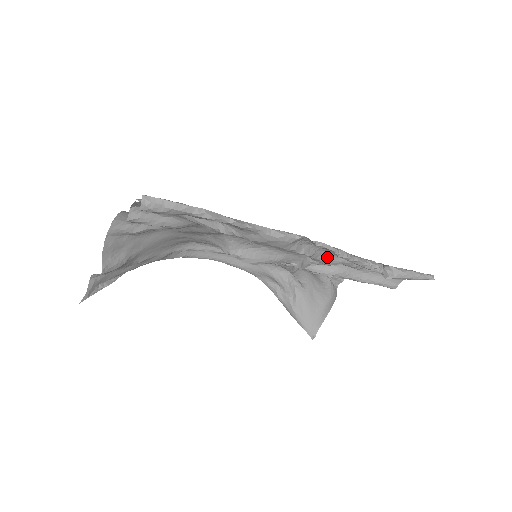
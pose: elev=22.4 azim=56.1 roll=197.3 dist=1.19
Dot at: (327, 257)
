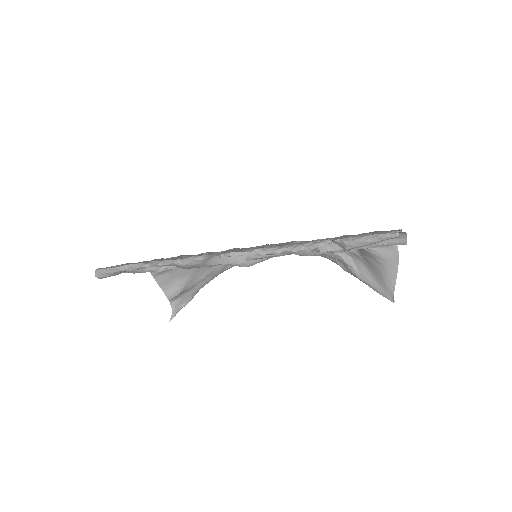
Dot at: occluded
